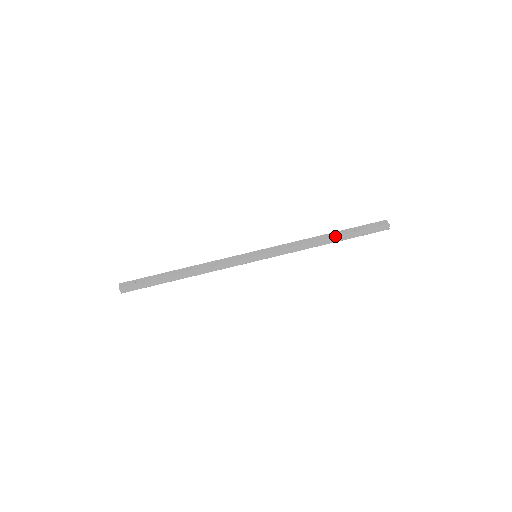
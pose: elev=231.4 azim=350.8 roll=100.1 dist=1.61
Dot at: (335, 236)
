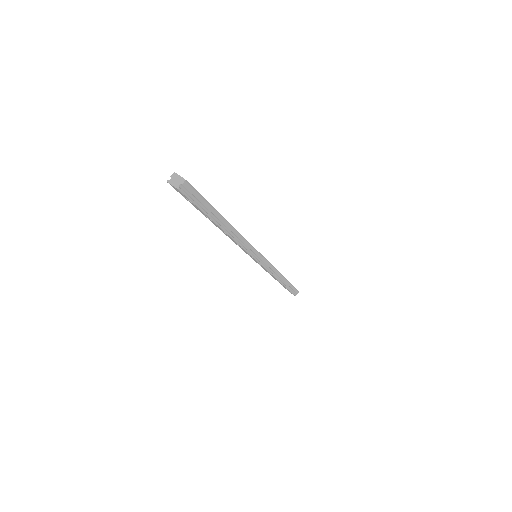
Dot at: occluded
